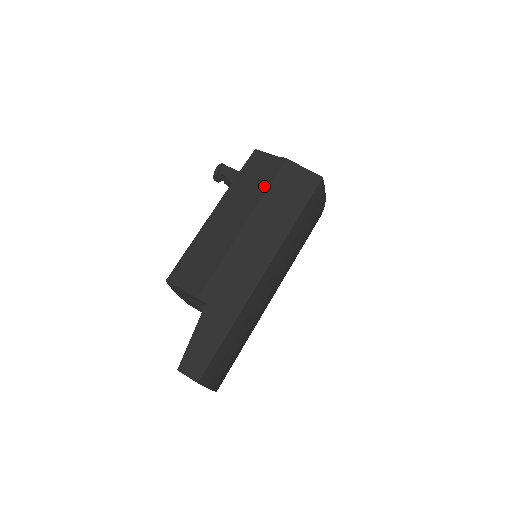
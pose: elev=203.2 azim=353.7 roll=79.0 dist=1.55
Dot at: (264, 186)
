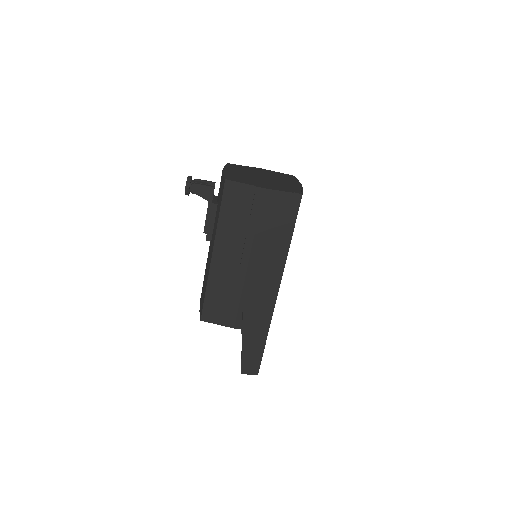
Dot at: (252, 223)
